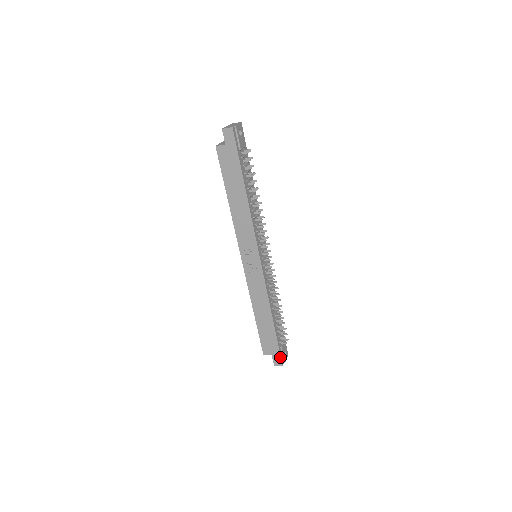
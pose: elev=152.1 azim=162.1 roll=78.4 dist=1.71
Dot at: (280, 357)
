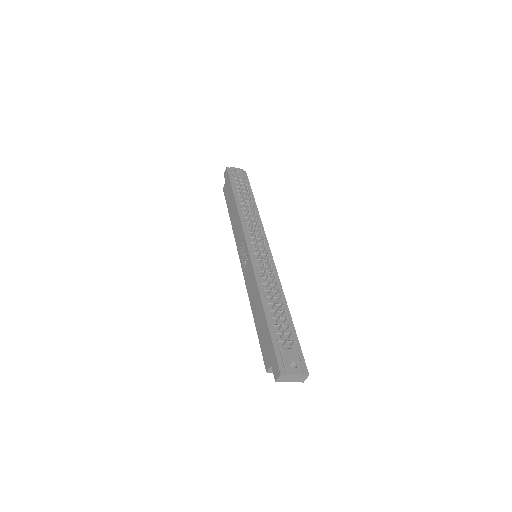
Dot at: (276, 360)
